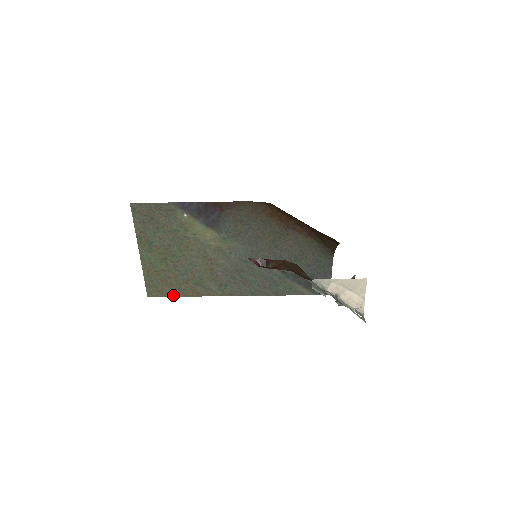
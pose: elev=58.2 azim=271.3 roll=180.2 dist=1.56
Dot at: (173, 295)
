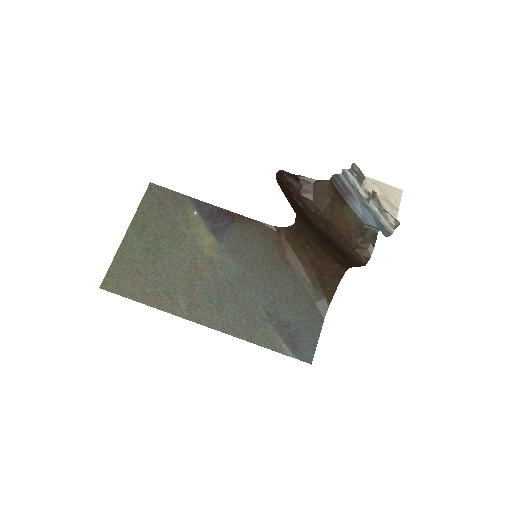
Dot at: (130, 297)
